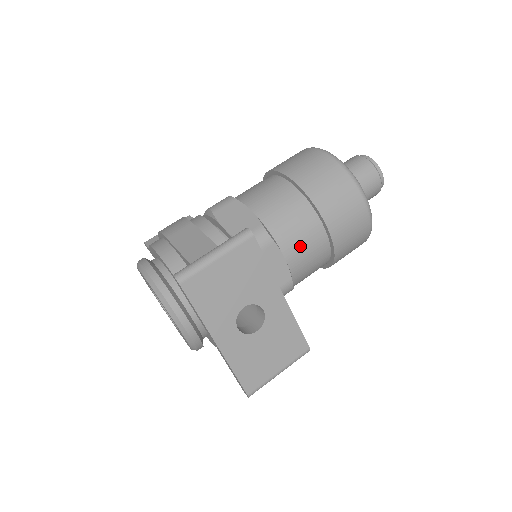
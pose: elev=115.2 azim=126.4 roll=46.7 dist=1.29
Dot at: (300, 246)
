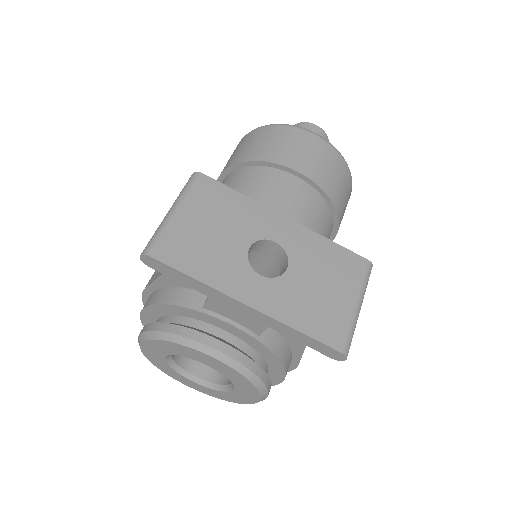
Dot at: (283, 202)
